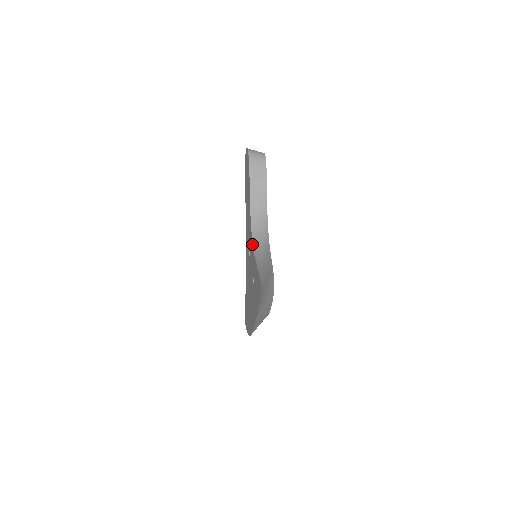
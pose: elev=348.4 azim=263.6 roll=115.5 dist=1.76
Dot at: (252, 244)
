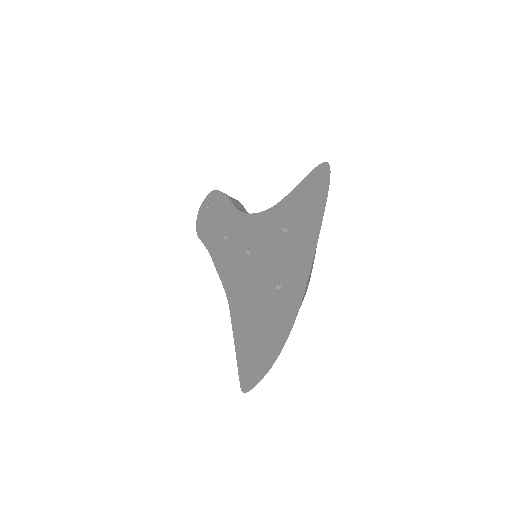
Dot at: (263, 213)
